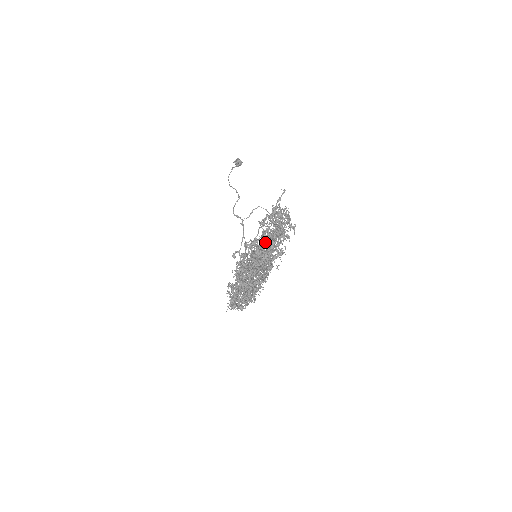
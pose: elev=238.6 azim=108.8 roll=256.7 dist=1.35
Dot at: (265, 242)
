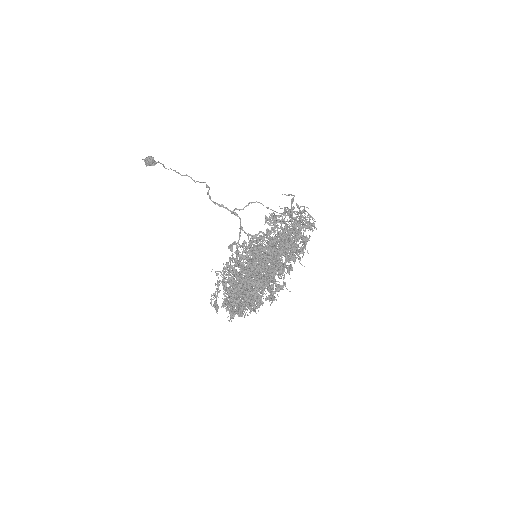
Dot at: occluded
